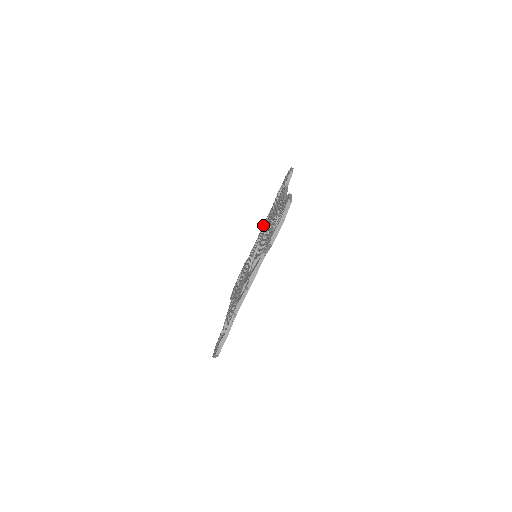
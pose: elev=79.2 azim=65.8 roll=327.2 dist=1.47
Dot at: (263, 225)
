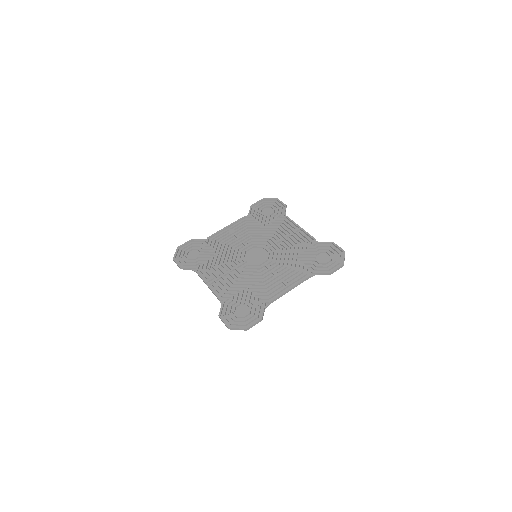
Dot at: (304, 233)
